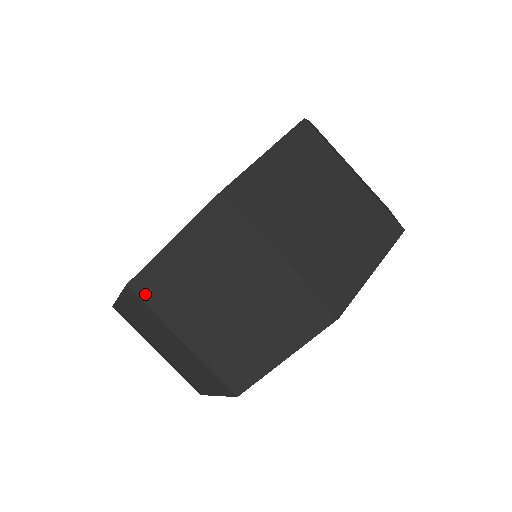
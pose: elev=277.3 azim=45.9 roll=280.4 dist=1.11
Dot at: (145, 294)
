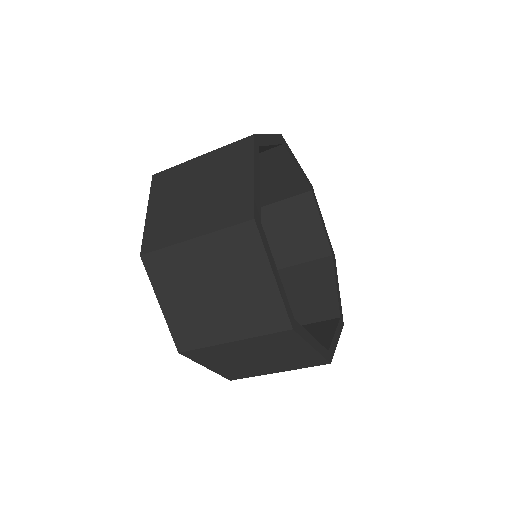
Dot at: (153, 246)
